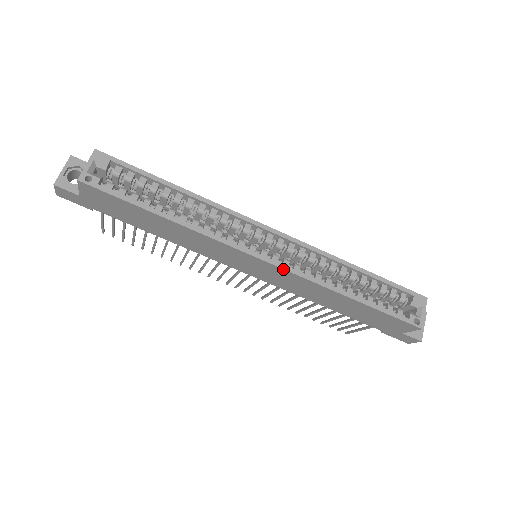
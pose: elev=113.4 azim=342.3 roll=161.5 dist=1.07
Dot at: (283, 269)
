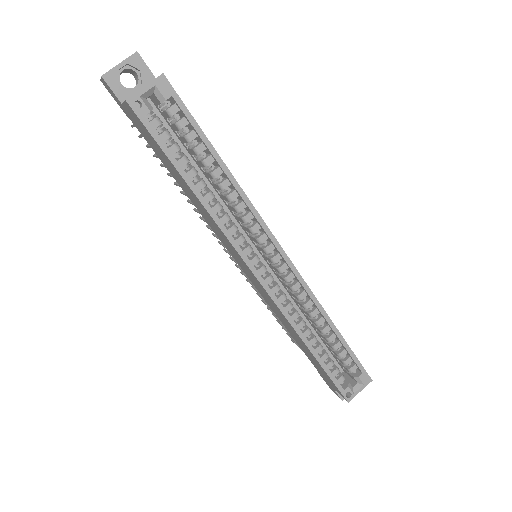
Dot at: (269, 295)
